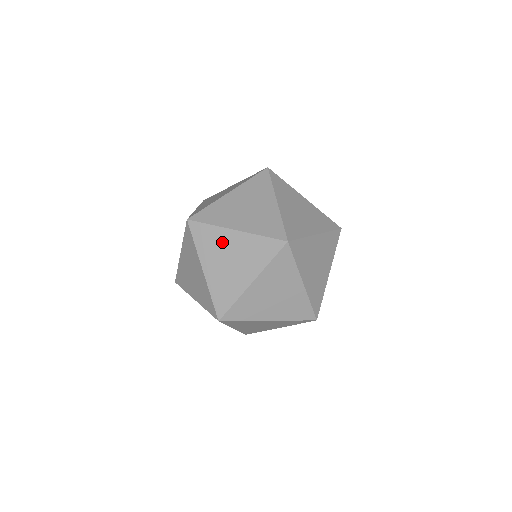
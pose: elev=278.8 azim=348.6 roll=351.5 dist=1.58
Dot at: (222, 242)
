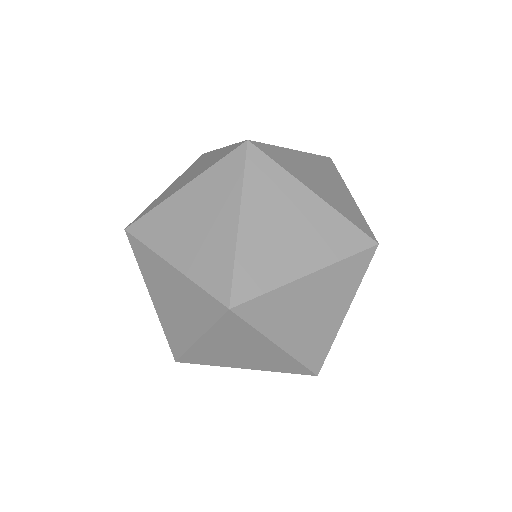
Dot at: (294, 300)
